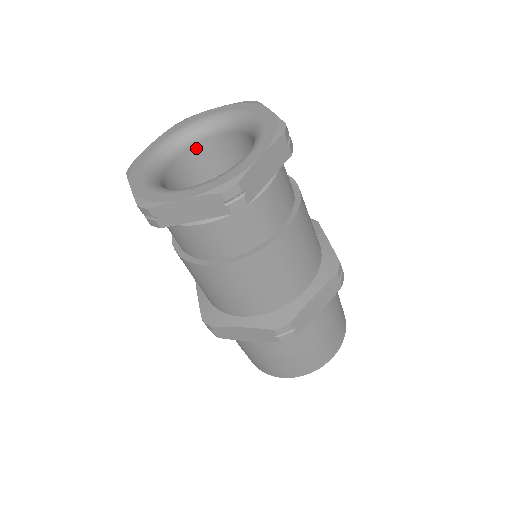
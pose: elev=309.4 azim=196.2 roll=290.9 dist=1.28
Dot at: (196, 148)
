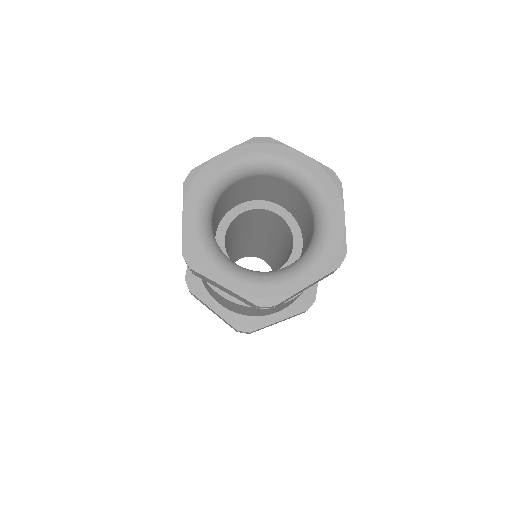
Dot at: (261, 177)
